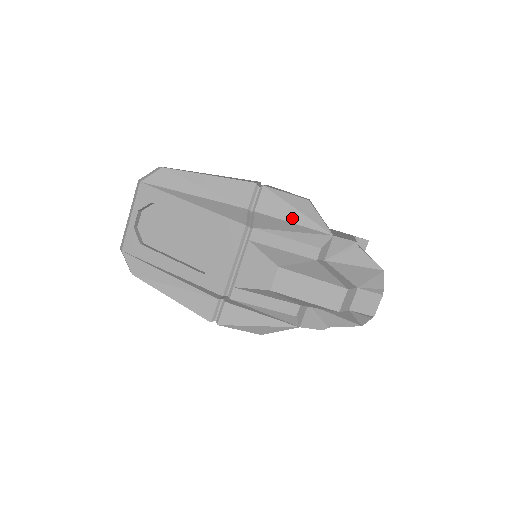
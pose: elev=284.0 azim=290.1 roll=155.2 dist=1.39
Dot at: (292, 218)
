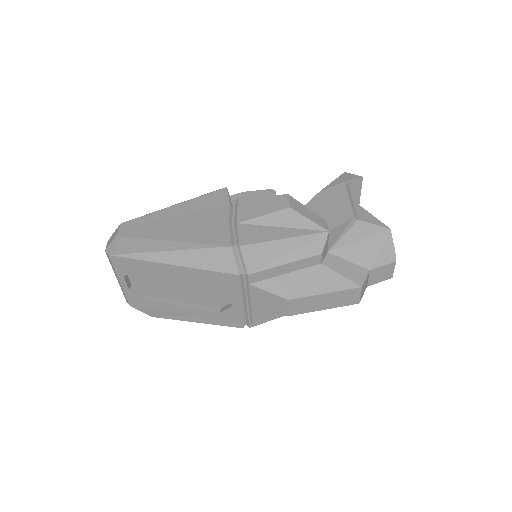
Dot at: (280, 235)
